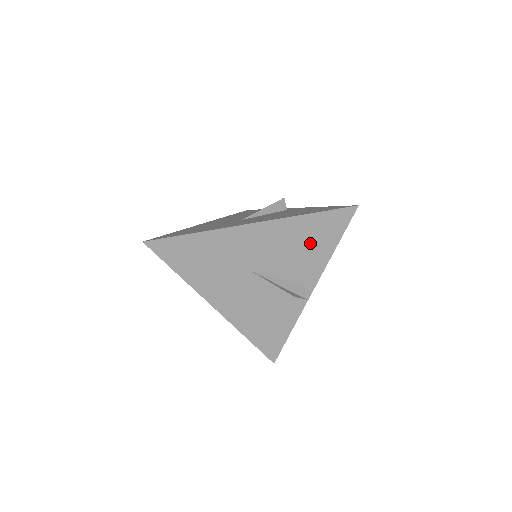
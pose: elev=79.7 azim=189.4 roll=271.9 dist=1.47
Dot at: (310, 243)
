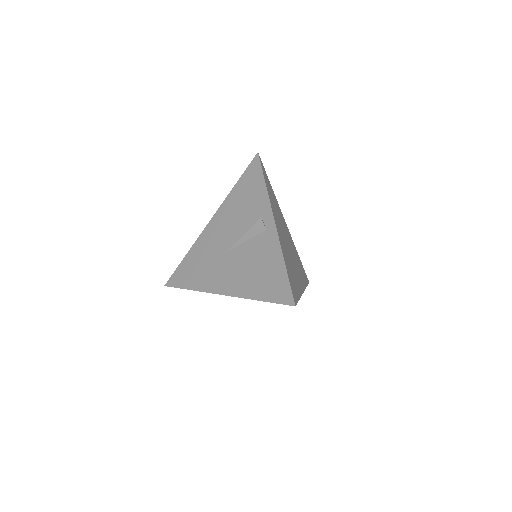
Dot at: occluded
